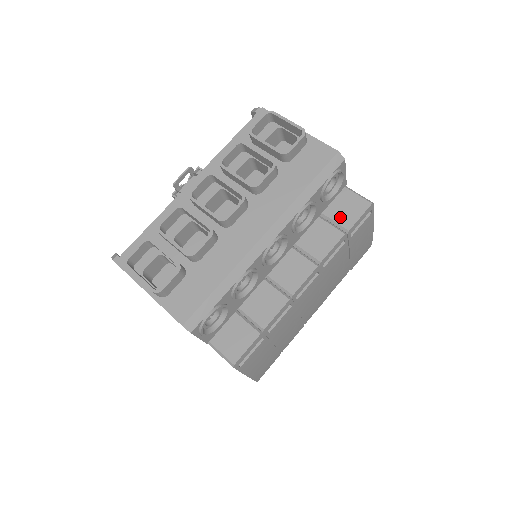
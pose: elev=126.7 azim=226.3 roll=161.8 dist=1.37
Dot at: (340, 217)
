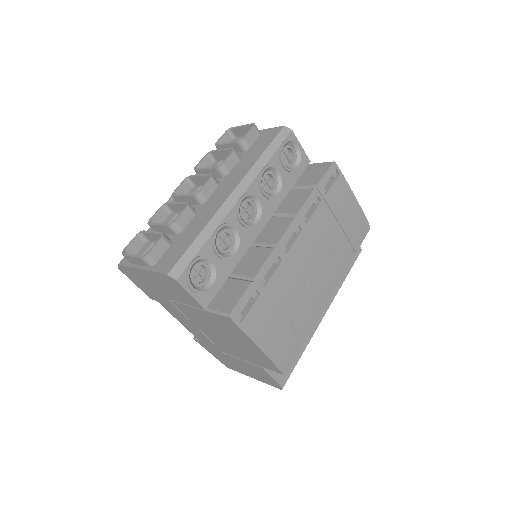
Dot at: (309, 181)
